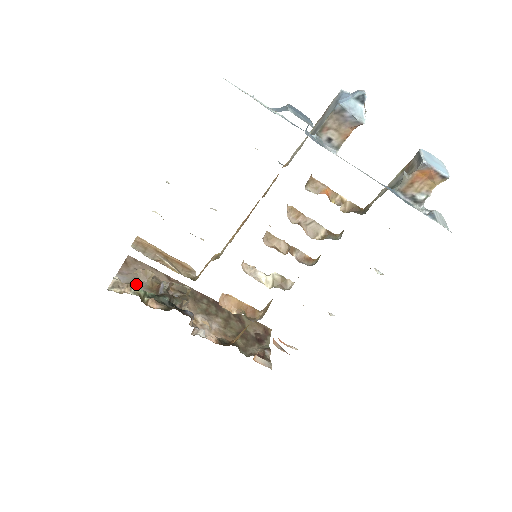
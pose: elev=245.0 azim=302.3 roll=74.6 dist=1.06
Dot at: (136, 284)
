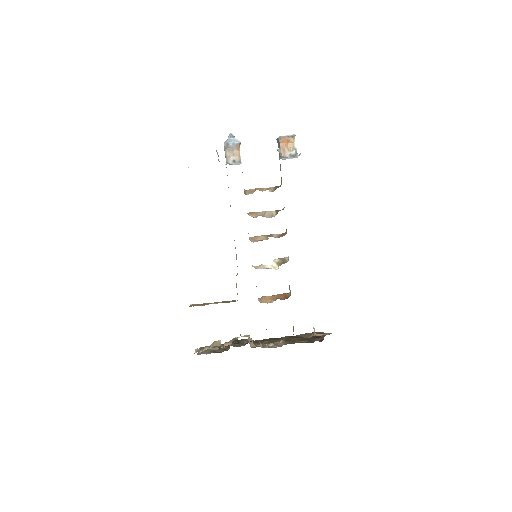
Dot at: (213, 351)
